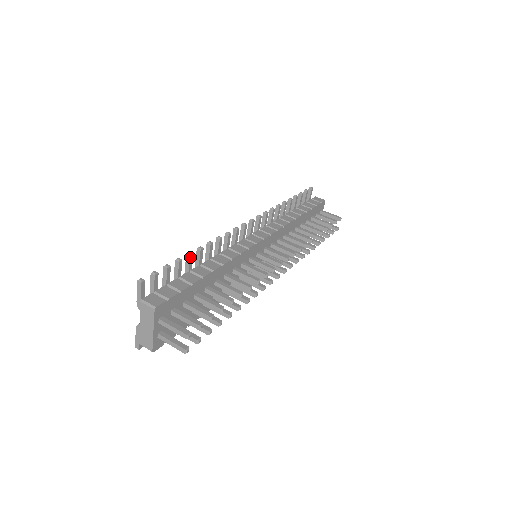
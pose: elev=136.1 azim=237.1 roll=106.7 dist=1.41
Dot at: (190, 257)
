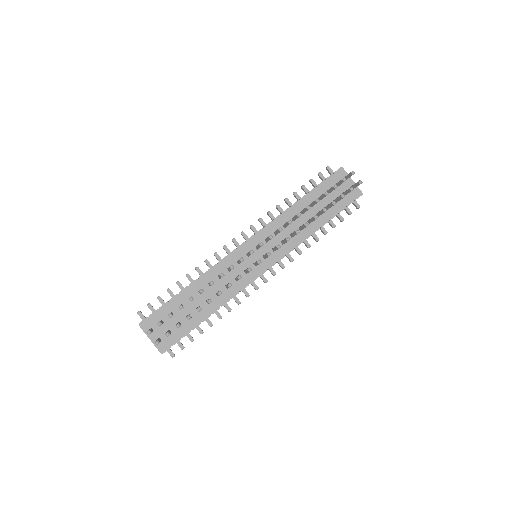
Dot at: (177, 284)
